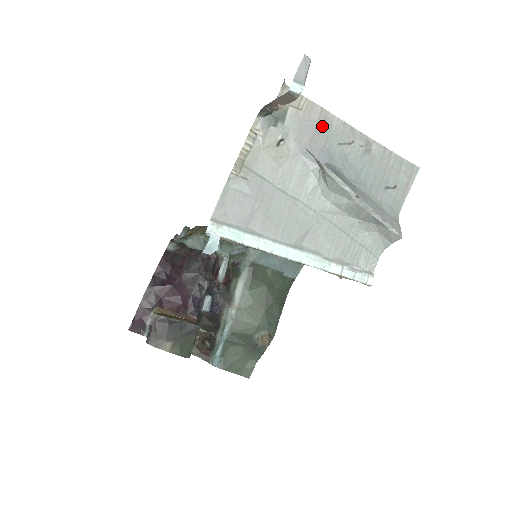
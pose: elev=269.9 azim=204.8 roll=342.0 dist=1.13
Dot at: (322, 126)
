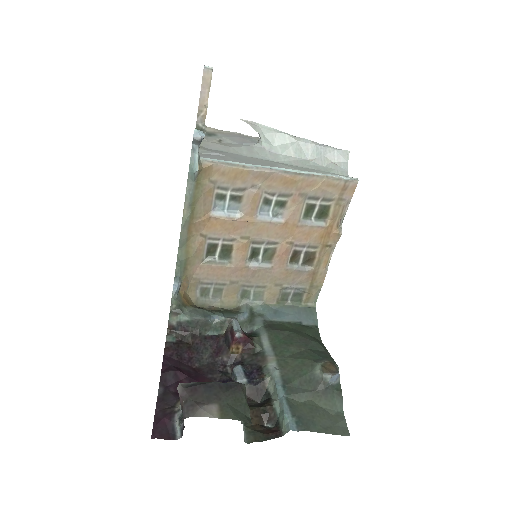
Dot at: (244, 137)
